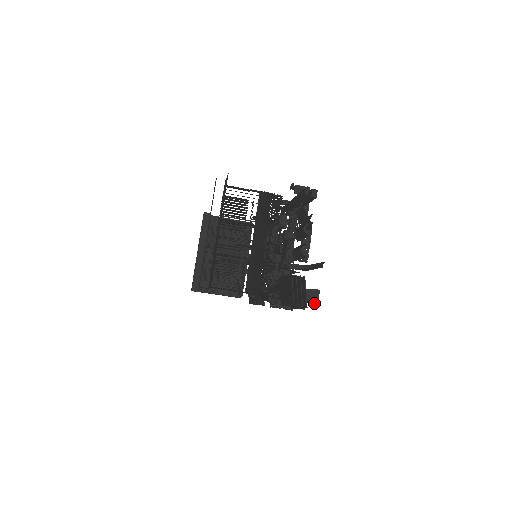
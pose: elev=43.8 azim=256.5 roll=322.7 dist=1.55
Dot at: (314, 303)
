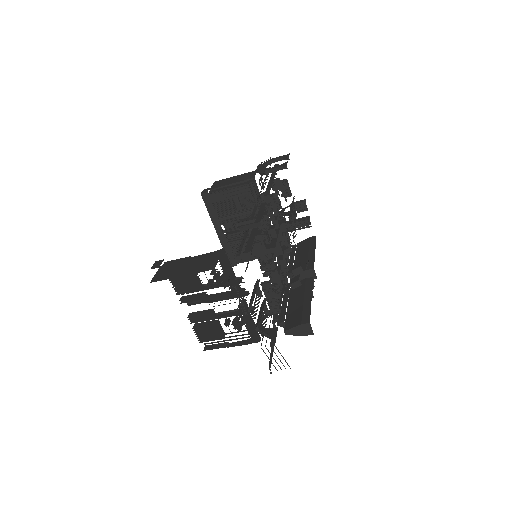
Dot at: occluded
